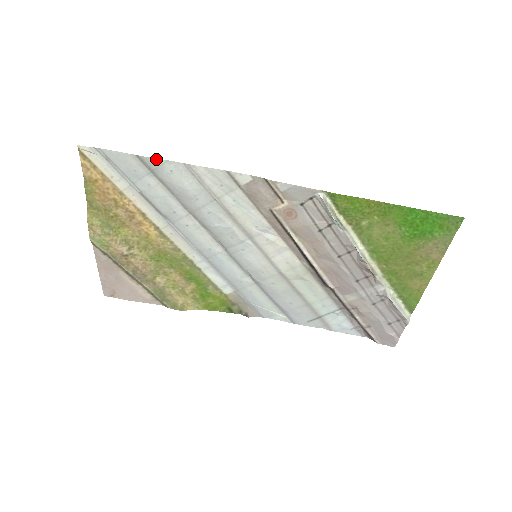
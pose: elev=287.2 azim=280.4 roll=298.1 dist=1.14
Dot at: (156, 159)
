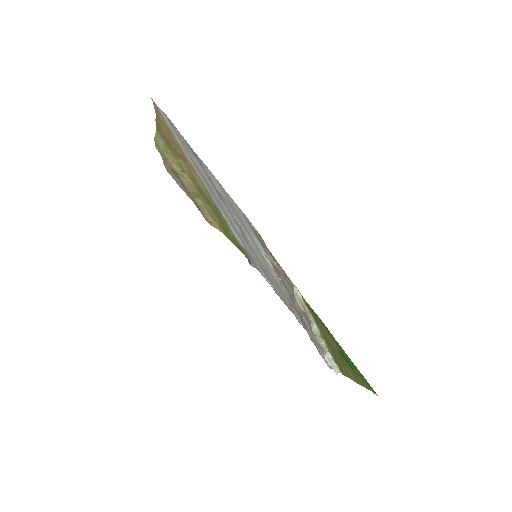
Dot at: occluded
